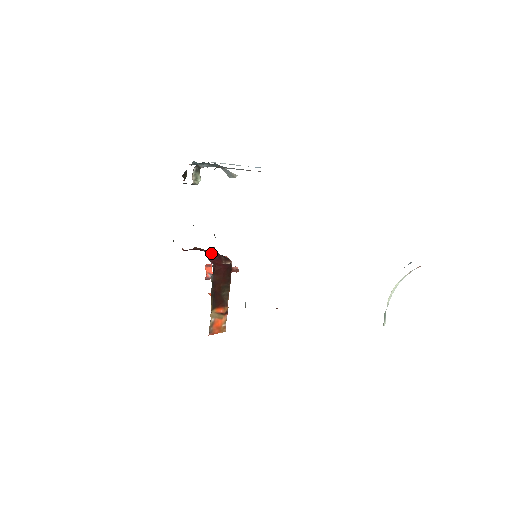
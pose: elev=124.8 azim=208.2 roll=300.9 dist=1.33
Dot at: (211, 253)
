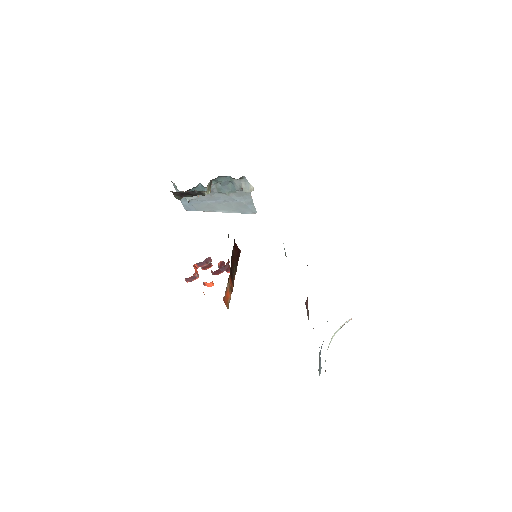
Dot at: occluded
